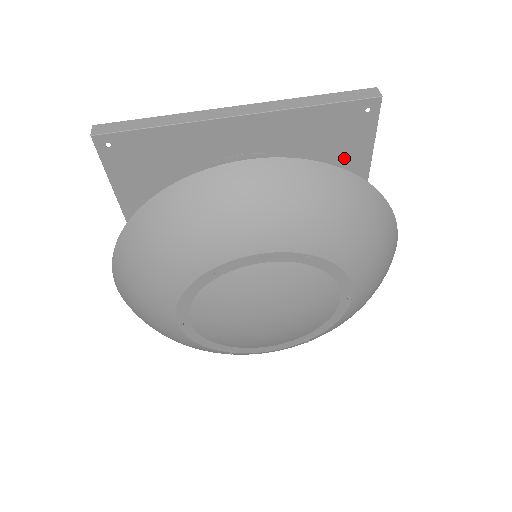
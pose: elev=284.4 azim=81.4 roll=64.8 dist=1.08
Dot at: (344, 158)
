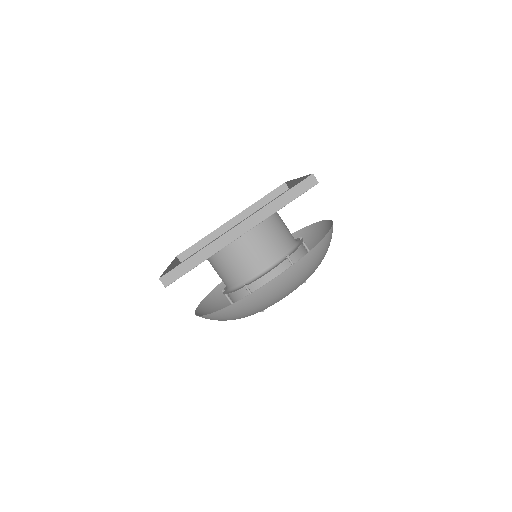
Dot at: occluded
